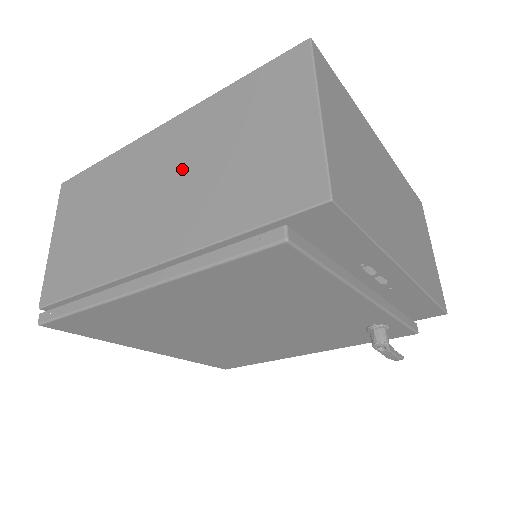
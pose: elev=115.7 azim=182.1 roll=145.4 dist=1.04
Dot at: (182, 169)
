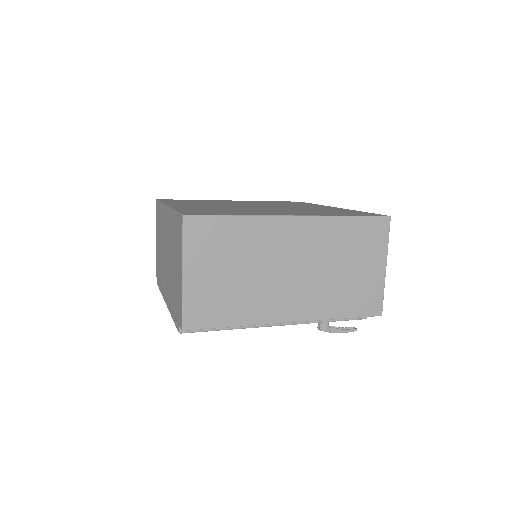
Dot at: (168, 250)
